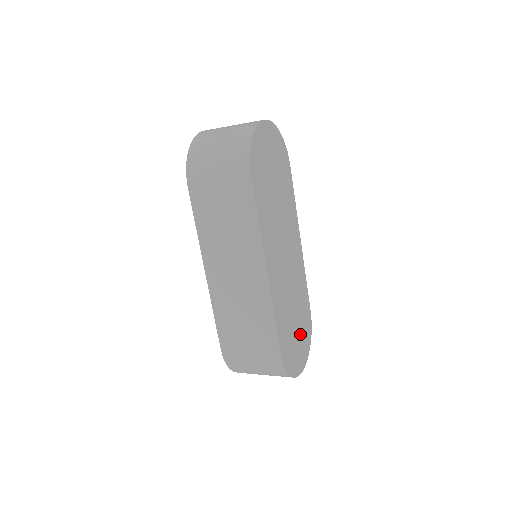
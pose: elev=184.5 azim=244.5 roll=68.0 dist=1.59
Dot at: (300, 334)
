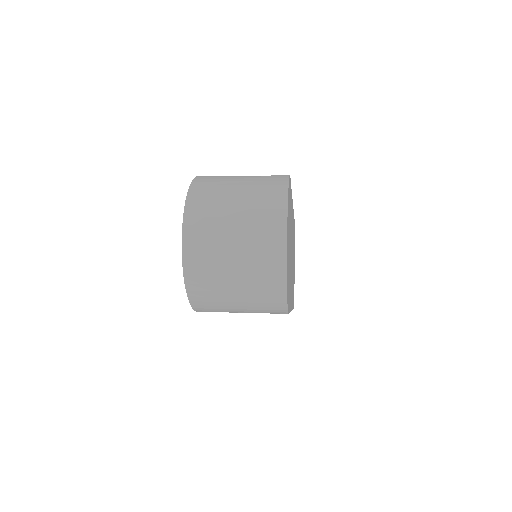
Dot at: occluded
